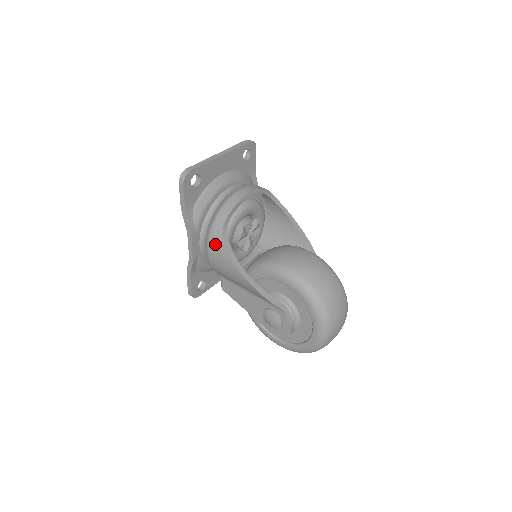
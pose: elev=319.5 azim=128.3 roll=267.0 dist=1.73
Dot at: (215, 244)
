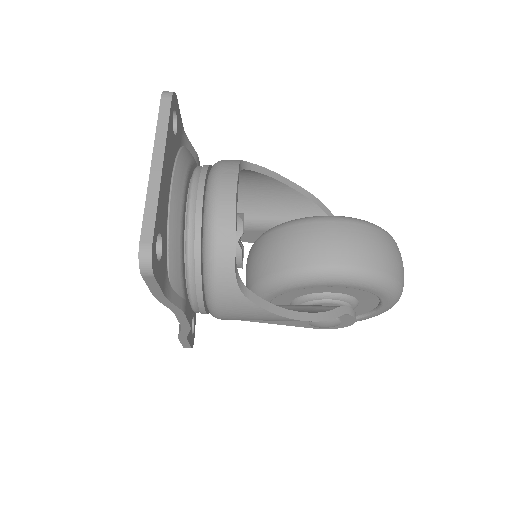
Dot at: (232, 305)
